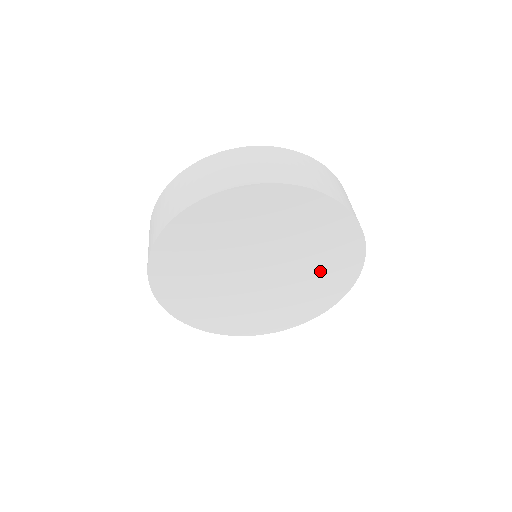
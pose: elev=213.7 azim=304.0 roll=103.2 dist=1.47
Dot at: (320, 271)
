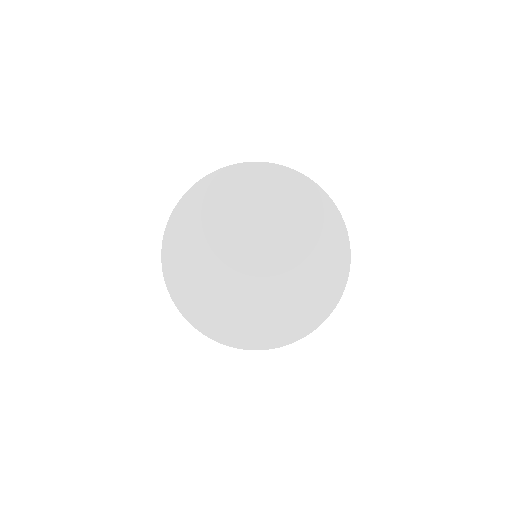
Dot at: (295, 218)
